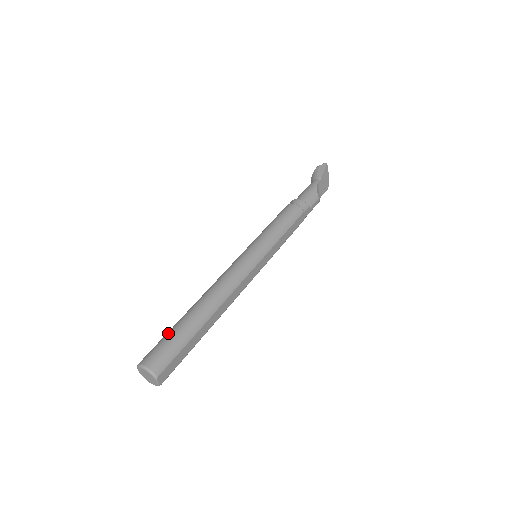
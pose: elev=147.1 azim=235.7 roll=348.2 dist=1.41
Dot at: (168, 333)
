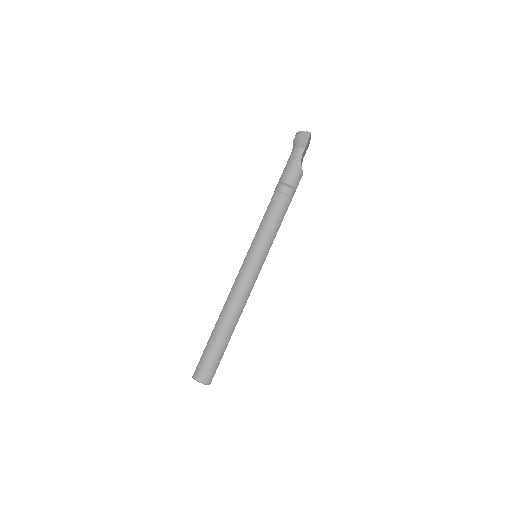
Dot at: (208, 351)
